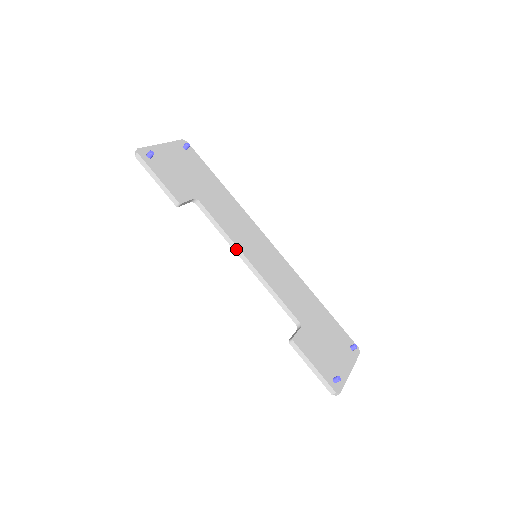
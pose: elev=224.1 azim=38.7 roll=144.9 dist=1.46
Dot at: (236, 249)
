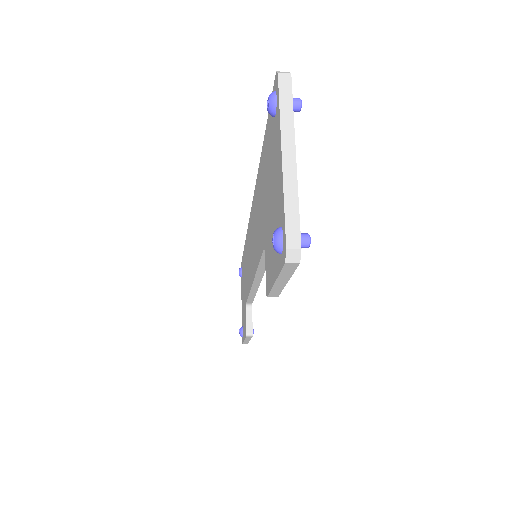
Dot at: (259, 277)
